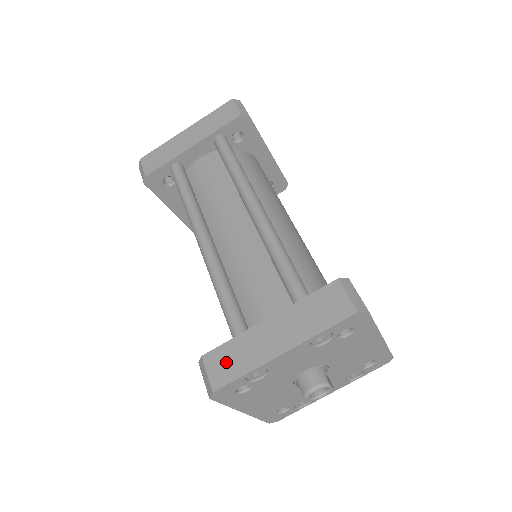
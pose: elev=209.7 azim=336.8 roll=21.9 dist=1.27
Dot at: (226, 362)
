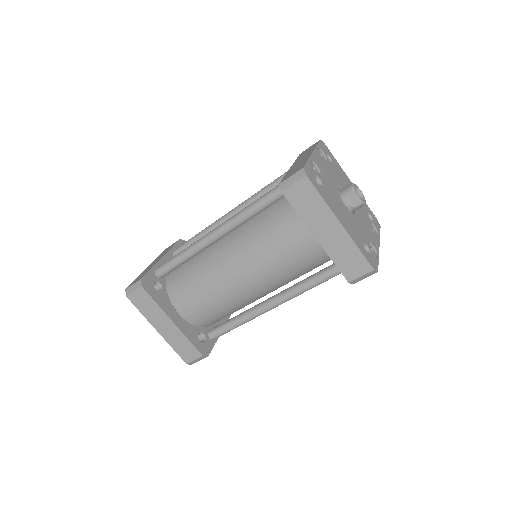
Dot at: (294, 171)
